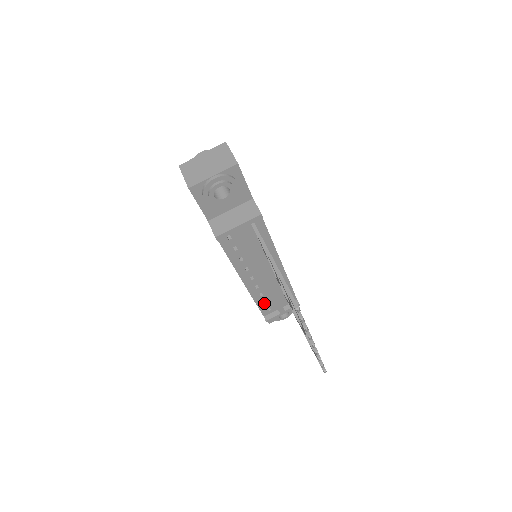
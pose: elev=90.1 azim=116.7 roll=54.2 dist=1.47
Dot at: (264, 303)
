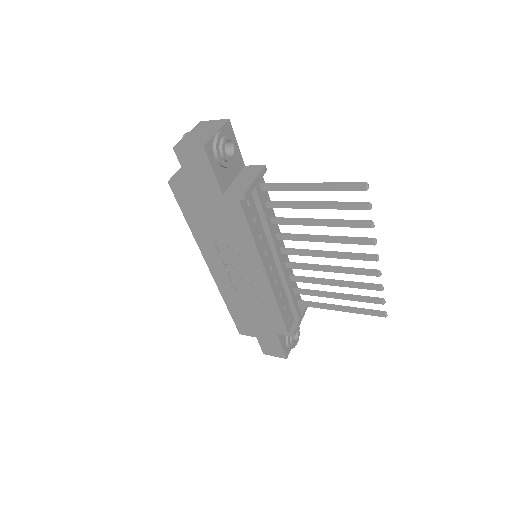
Dot at: (284, 309)
